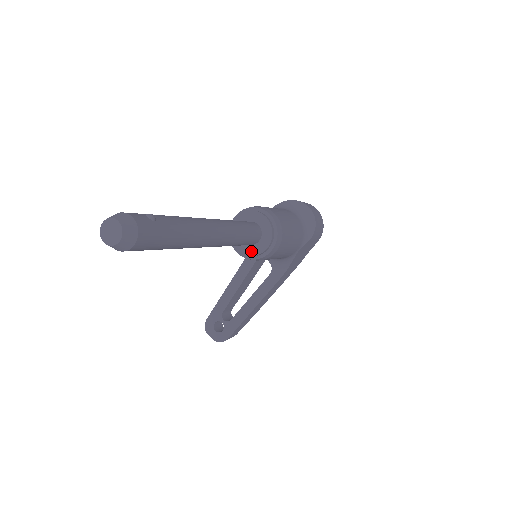
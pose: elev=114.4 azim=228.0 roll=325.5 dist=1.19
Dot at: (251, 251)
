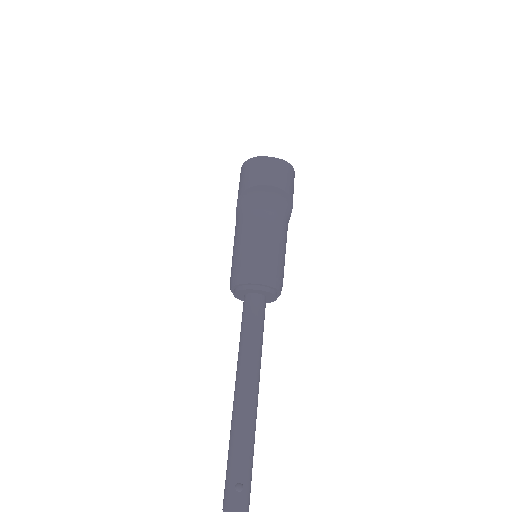
Dot at: occluded
